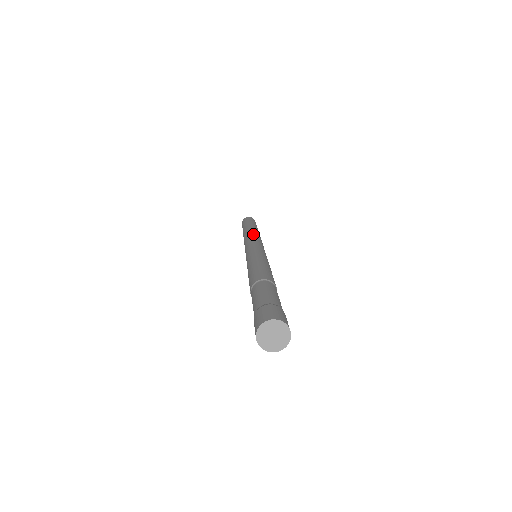
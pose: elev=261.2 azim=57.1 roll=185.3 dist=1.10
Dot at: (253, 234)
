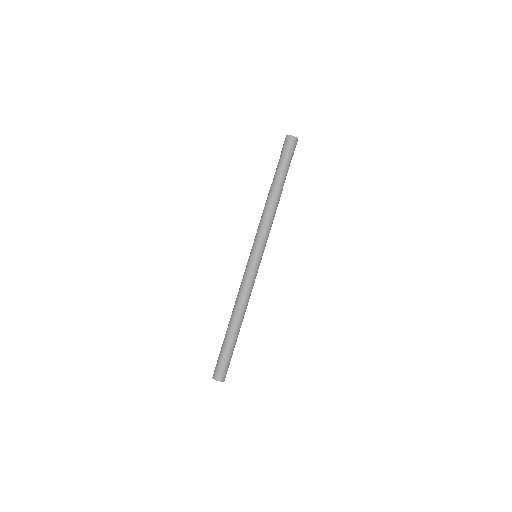
Dot at: occluded
